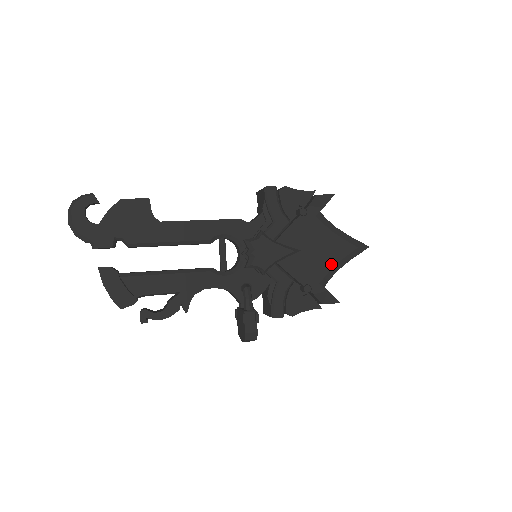
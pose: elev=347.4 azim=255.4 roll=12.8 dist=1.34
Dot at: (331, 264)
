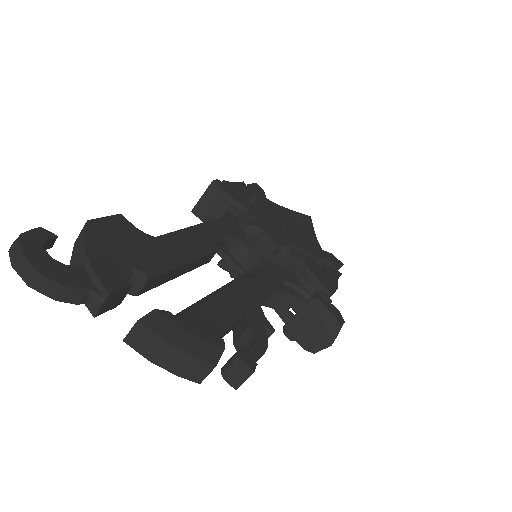
Dot at: (310, 233)
